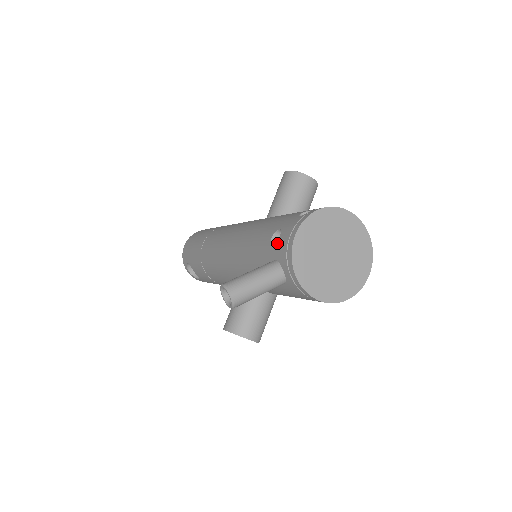
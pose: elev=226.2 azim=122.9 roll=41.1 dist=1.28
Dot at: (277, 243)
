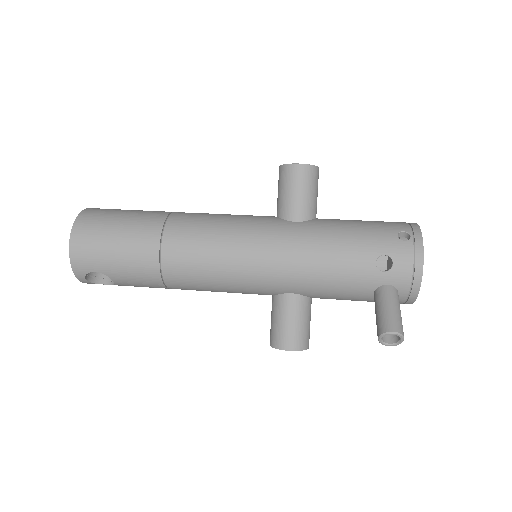
Dot at: (392, 270)
